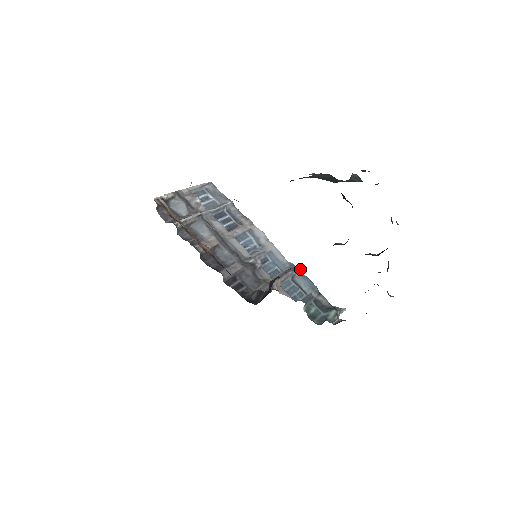
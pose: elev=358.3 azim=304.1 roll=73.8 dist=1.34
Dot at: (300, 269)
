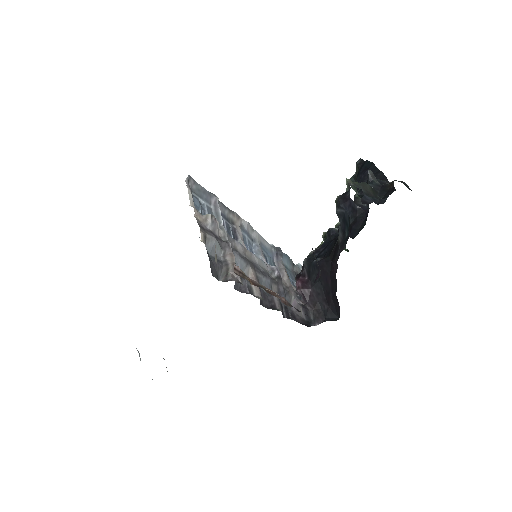
Dot at: (280, 248)
